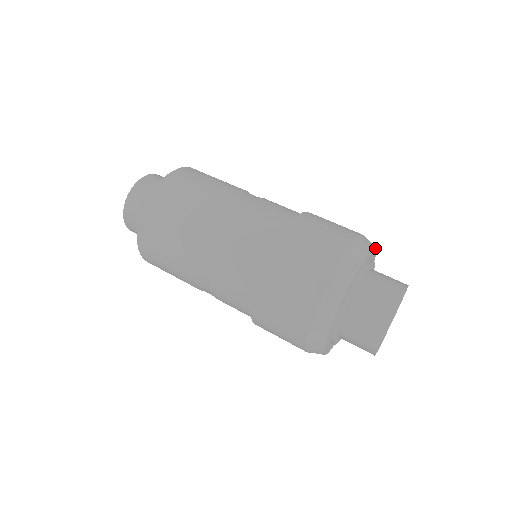
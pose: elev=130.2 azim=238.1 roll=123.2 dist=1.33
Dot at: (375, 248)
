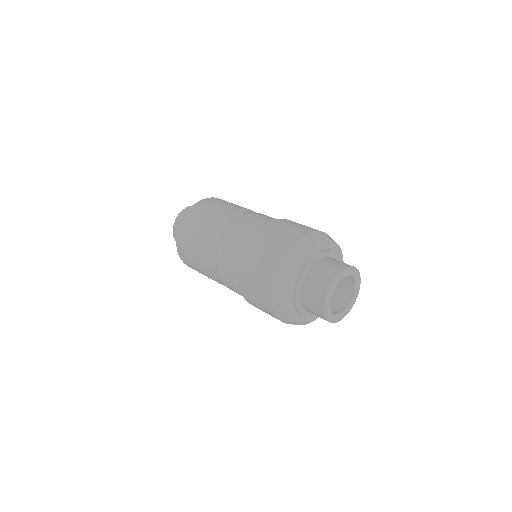
Dot at: (336, 244)
